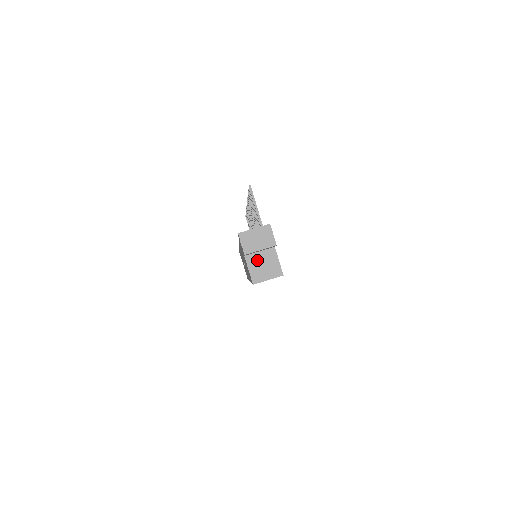
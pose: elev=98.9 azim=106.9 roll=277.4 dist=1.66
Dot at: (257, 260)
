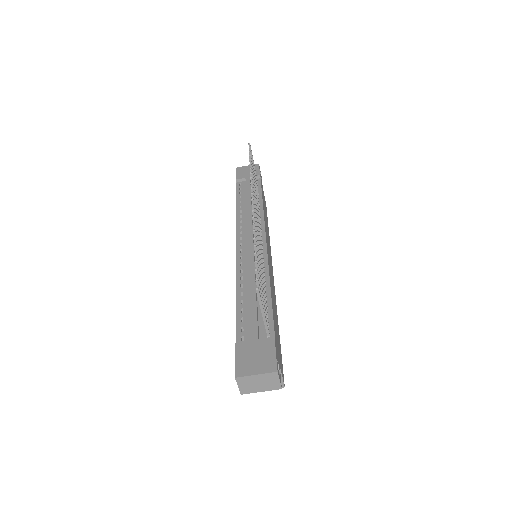
Dot at: occluded
